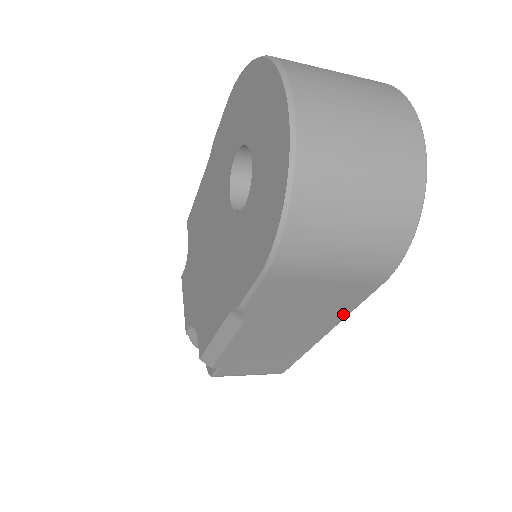
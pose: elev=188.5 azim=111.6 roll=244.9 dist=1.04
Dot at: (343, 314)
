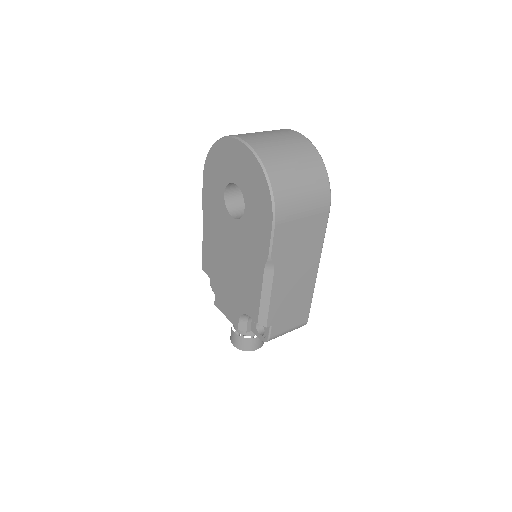
Dot at: (320, 246)
